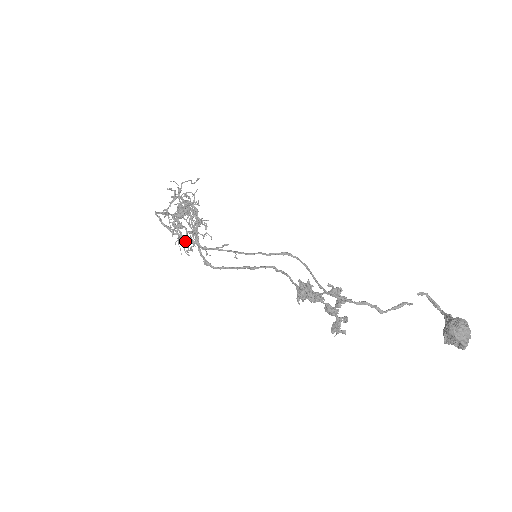
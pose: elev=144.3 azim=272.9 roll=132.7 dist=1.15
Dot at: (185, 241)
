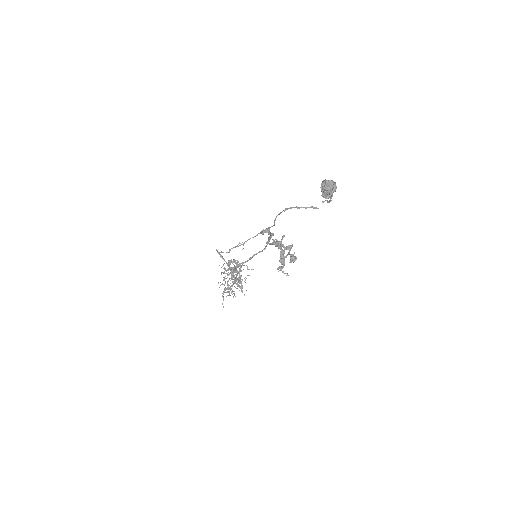
Dot at: (225, 287)
